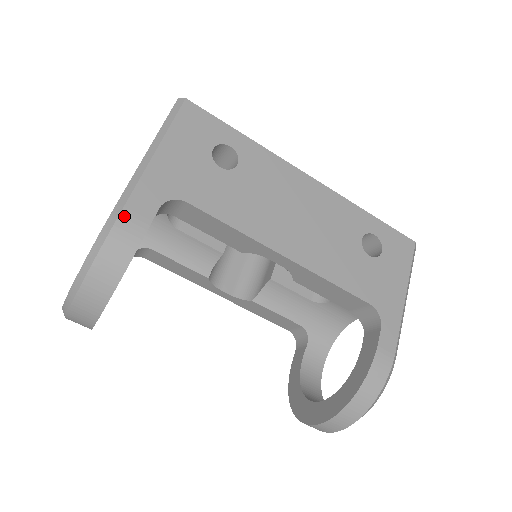
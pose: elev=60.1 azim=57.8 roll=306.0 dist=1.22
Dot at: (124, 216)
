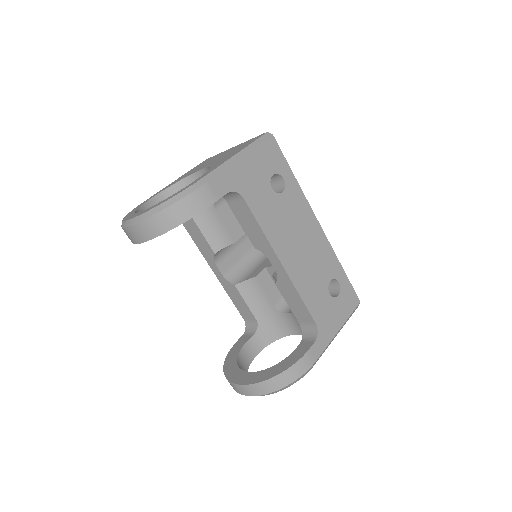
Dot at: (206, 186)
